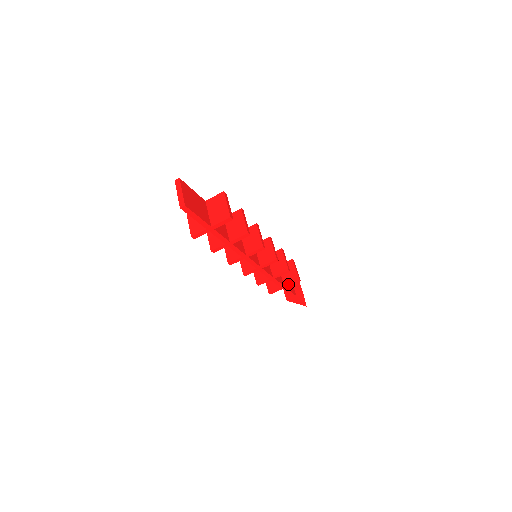
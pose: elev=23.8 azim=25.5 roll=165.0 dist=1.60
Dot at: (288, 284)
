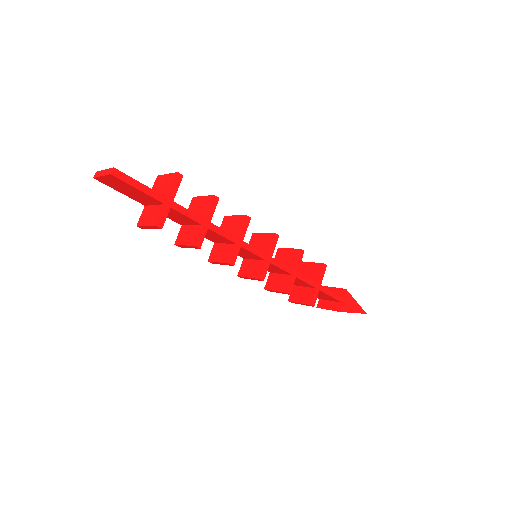
Dot at: (318, 278)
